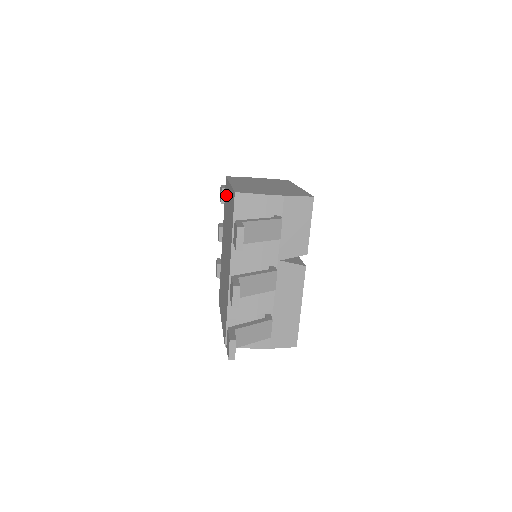
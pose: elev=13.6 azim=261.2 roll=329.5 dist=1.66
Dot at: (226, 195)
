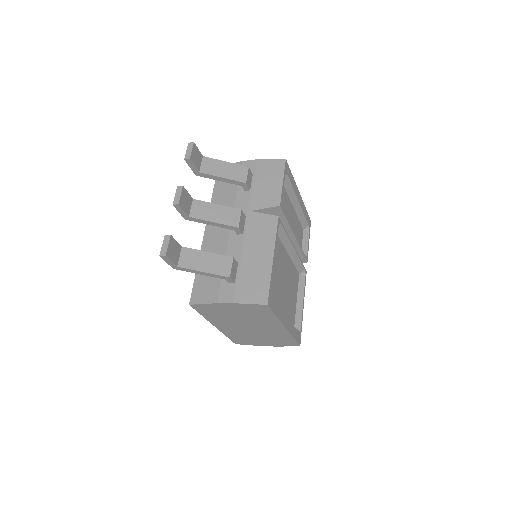
Dot at: occluded
